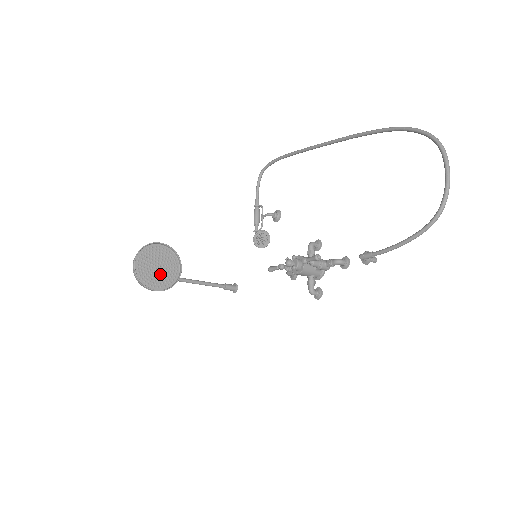
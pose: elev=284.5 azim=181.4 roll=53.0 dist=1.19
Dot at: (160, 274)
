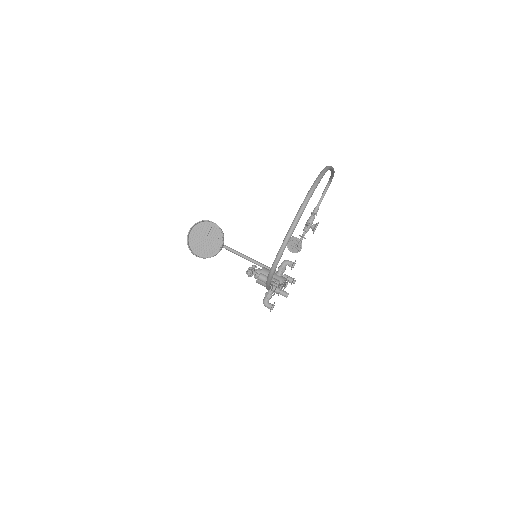
Dot at: (205, 245)
